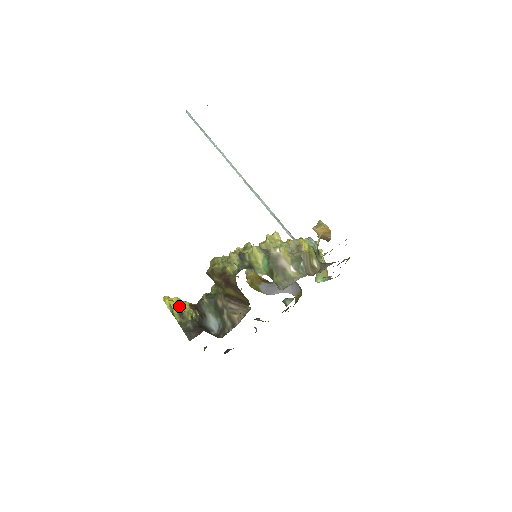
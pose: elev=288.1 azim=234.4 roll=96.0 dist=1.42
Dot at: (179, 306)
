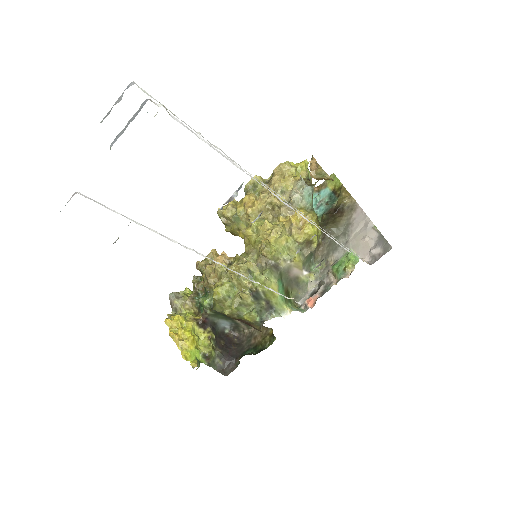
Dot at: (196, 345)
